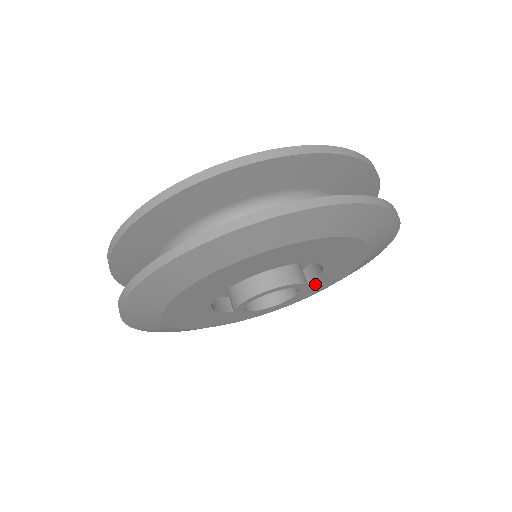
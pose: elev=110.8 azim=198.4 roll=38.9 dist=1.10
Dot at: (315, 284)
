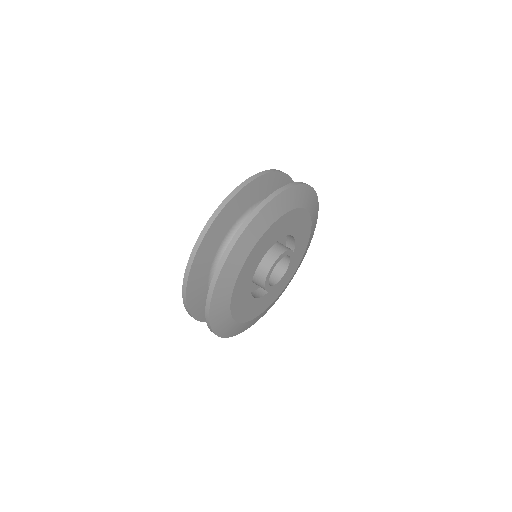
Dot at: (298, 244)
